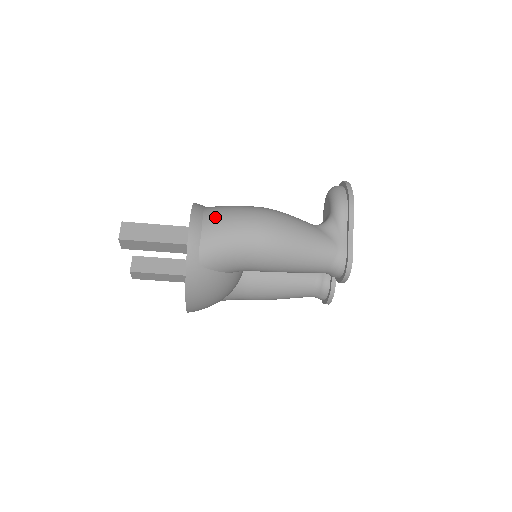
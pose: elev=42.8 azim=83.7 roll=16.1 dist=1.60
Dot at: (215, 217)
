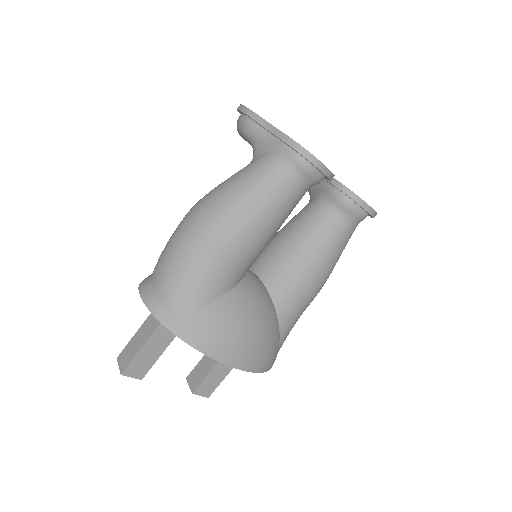
Dot at: (157, 265)
